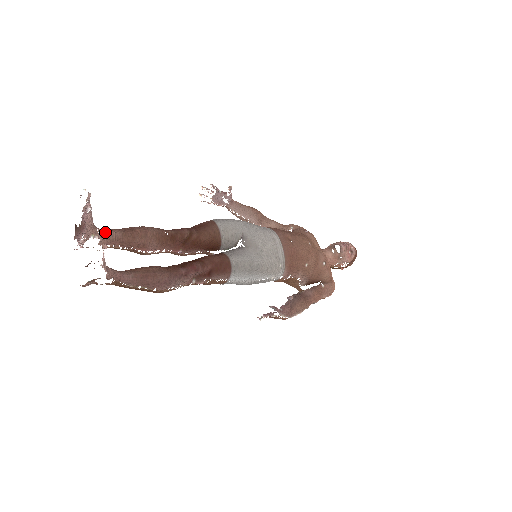
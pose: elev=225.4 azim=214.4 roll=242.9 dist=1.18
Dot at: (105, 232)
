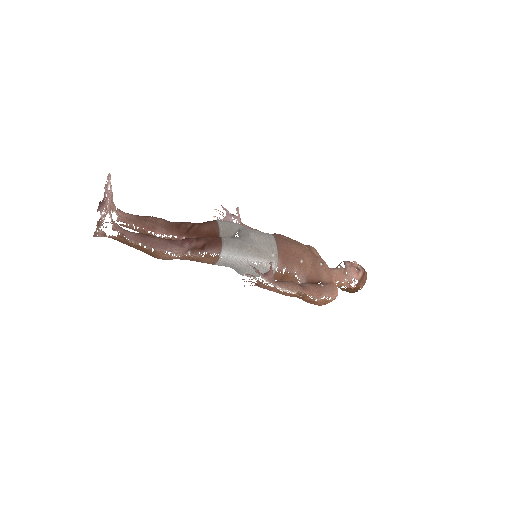
Dot at: (122, 212)
